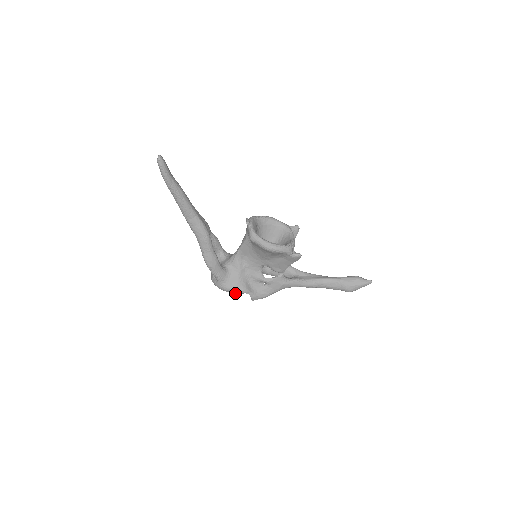
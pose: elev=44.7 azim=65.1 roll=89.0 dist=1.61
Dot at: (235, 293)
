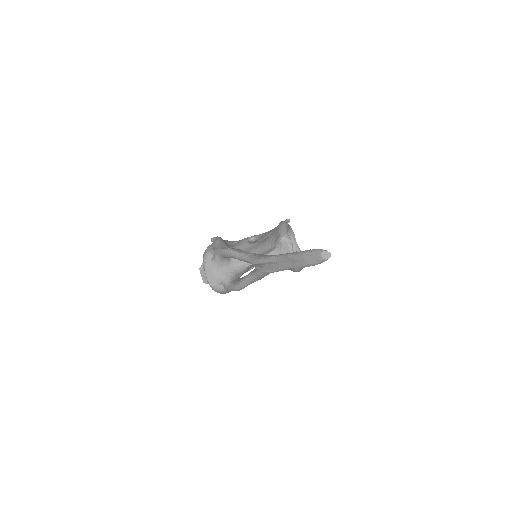
Dot at: occluded
